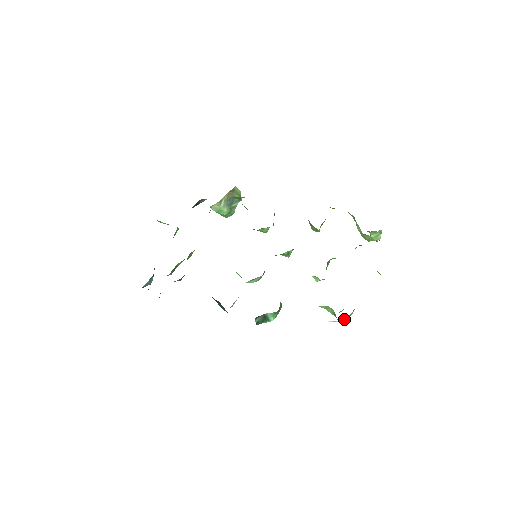
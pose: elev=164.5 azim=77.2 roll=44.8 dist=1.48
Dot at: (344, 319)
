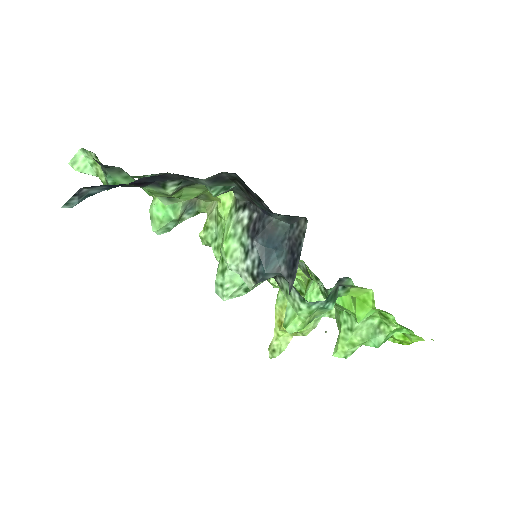
Dot at: (382, 343)
